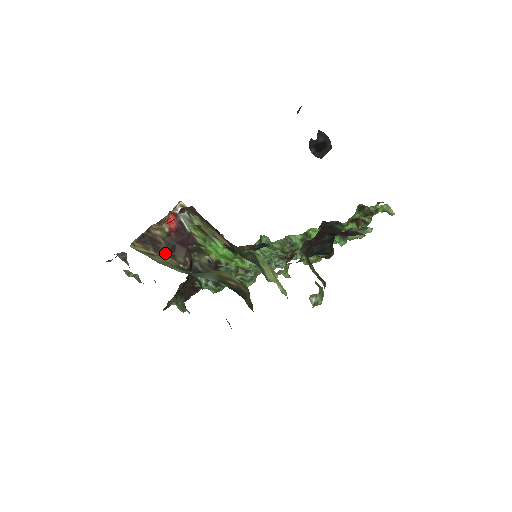
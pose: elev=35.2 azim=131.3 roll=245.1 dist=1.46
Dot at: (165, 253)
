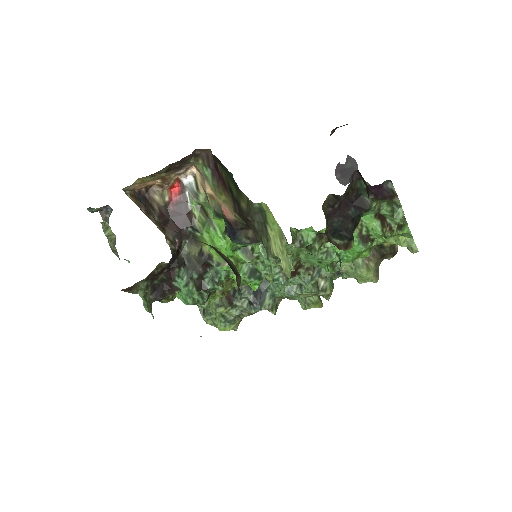
Dot at: (156, 221)
